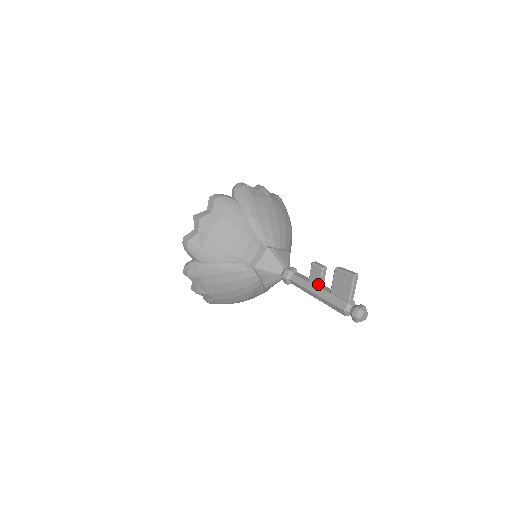
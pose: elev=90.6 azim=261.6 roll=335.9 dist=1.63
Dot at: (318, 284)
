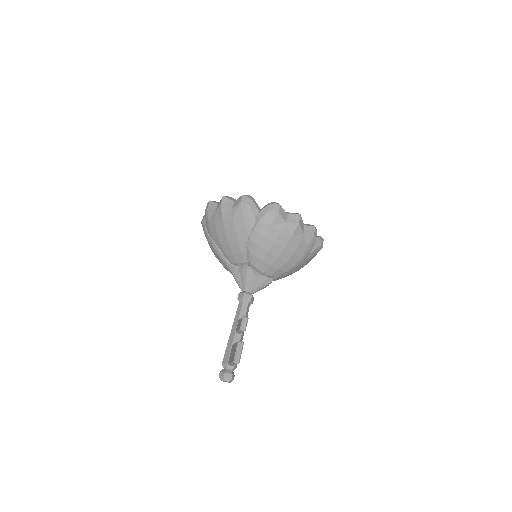
Dot at: (236, 330)
